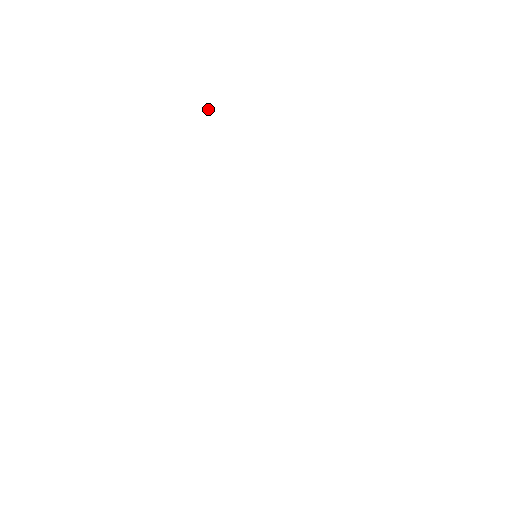
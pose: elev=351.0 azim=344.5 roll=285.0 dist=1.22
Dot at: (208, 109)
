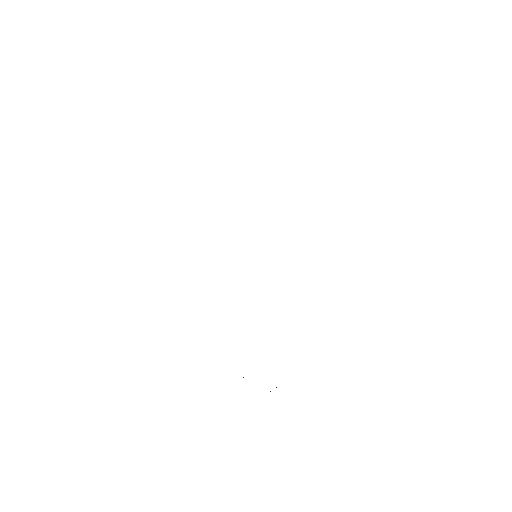
Dot at: occluded
